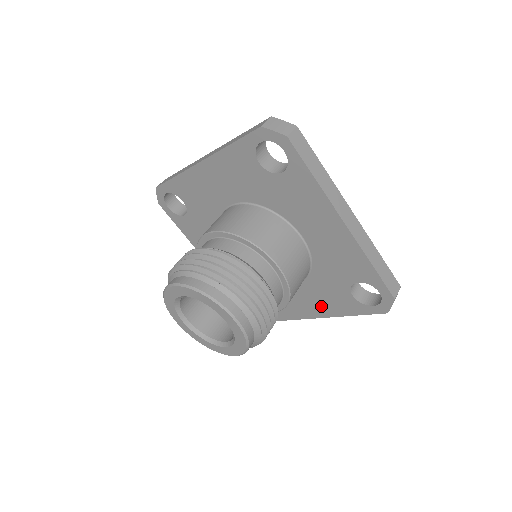
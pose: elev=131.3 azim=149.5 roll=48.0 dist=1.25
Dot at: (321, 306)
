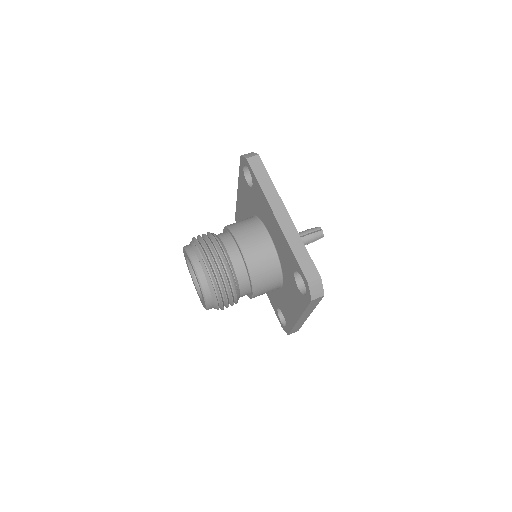
Dot at: (295, 305)
